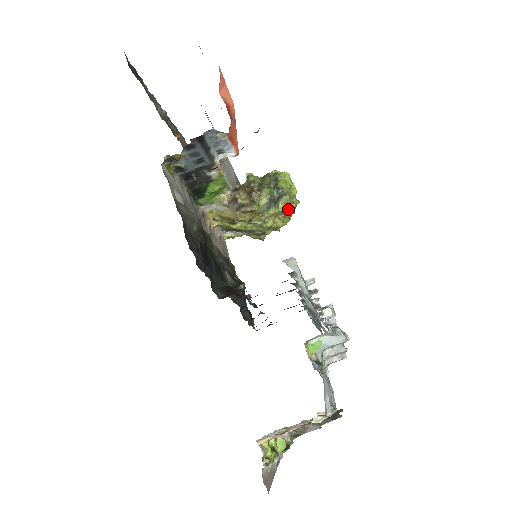
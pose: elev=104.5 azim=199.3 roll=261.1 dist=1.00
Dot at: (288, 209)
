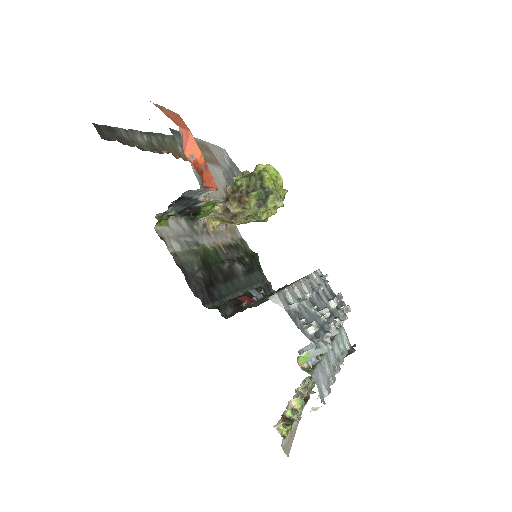
Dot at: (277, 205)
